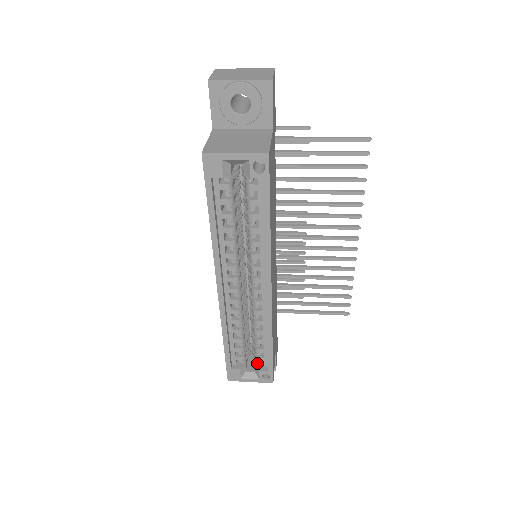
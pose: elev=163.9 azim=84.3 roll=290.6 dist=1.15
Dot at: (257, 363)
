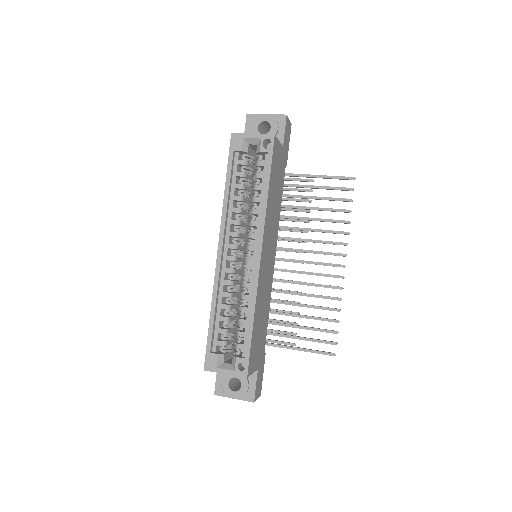
Dot at: (236, 355)
